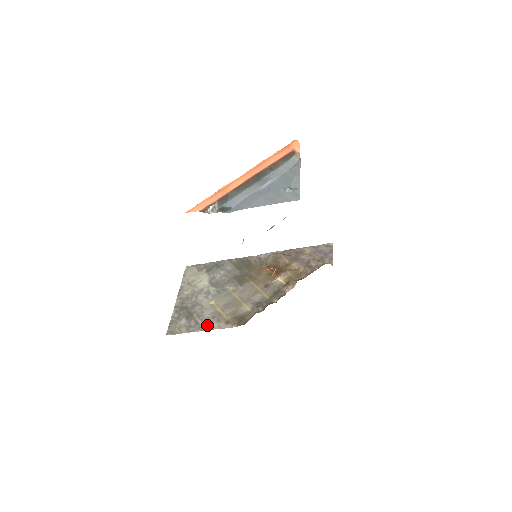
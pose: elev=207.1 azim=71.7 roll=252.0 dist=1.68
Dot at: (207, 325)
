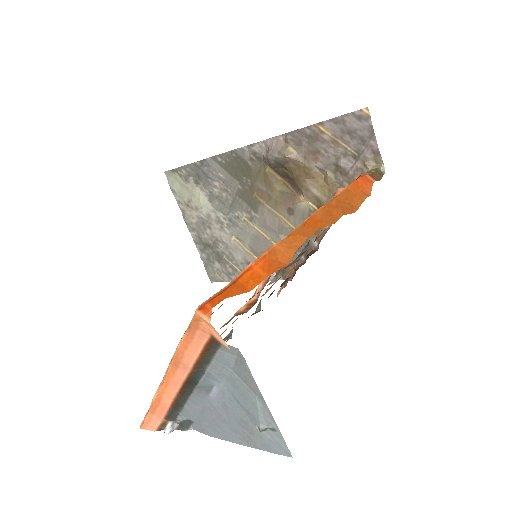
Dot at: occluded
